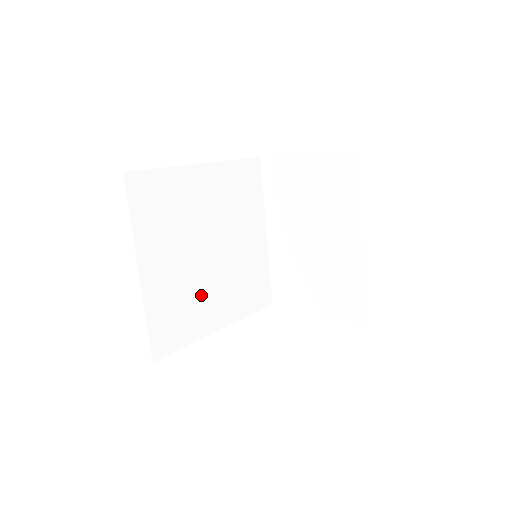
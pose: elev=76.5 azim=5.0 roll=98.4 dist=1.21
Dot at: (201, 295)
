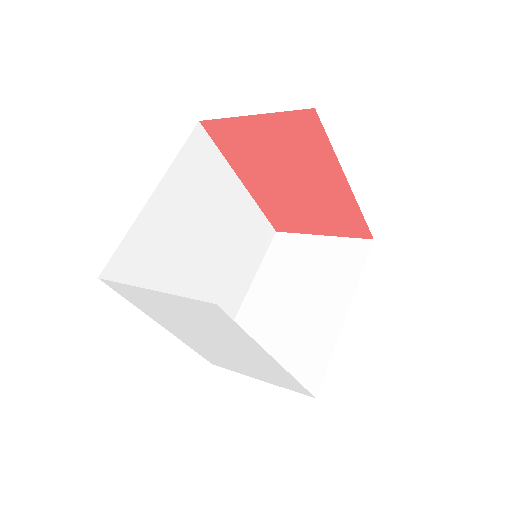
Dot at: (175, 275)
